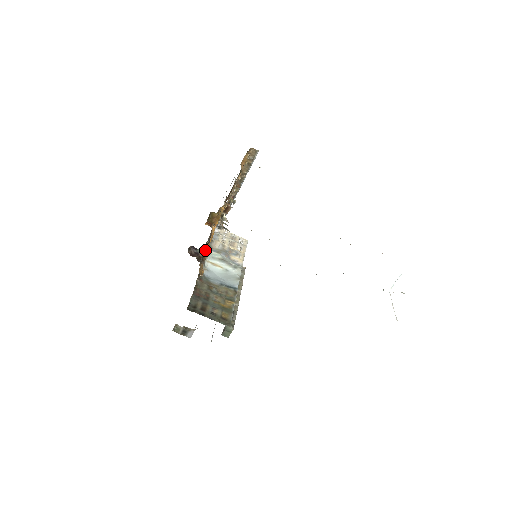
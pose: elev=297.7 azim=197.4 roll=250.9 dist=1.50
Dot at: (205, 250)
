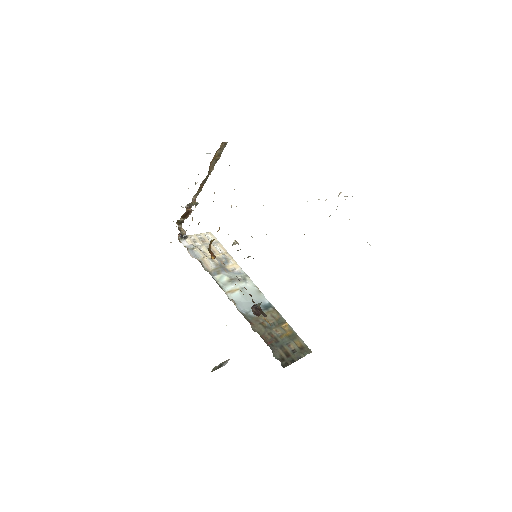
Dot at: (250, 295)
